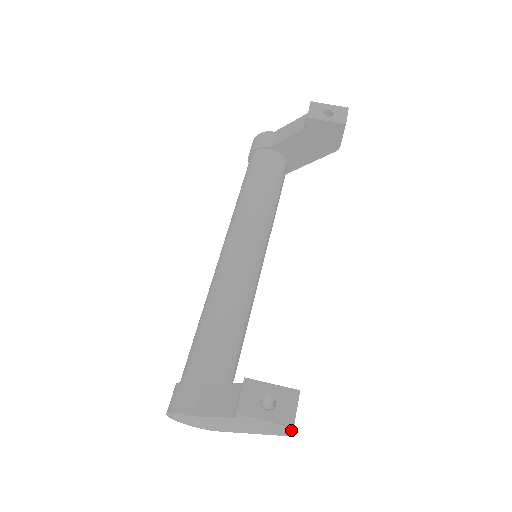
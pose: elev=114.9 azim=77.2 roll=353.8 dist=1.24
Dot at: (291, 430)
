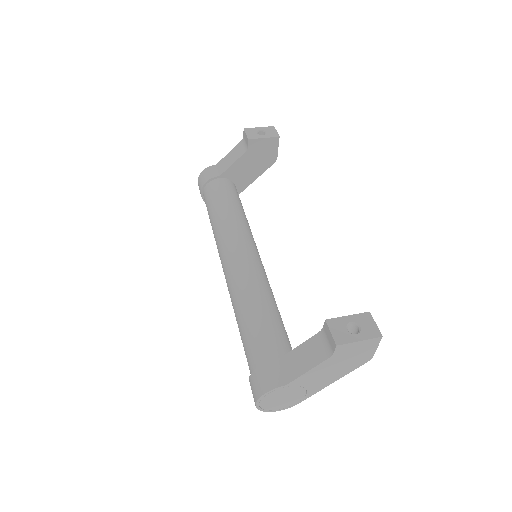
Dot at: (378, 345)
